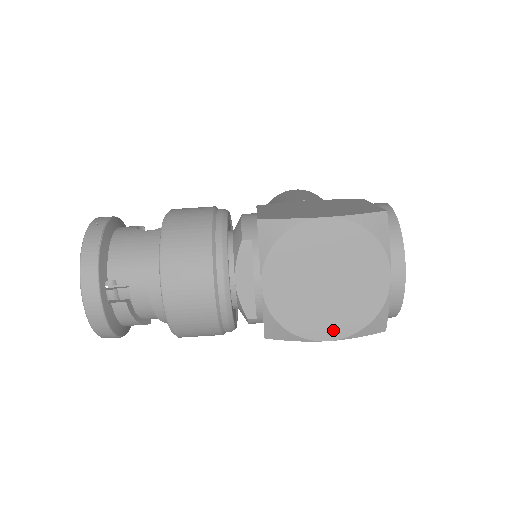
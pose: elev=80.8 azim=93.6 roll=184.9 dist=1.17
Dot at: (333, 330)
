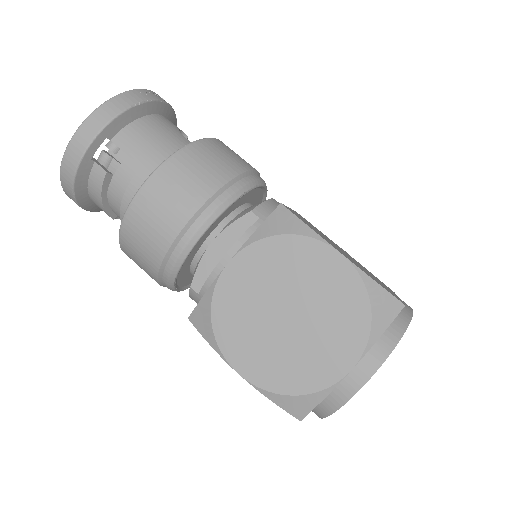
Dot at: (253, 368)
